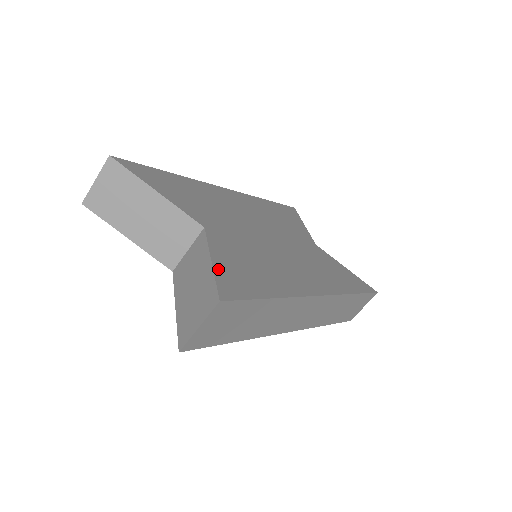
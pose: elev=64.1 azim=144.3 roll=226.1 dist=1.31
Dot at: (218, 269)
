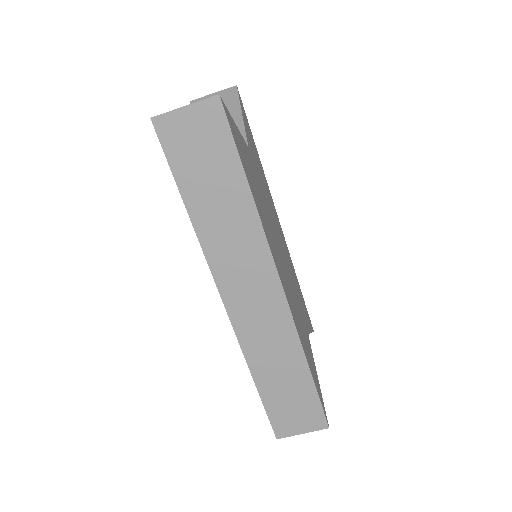
Dot at: (235, 125)
